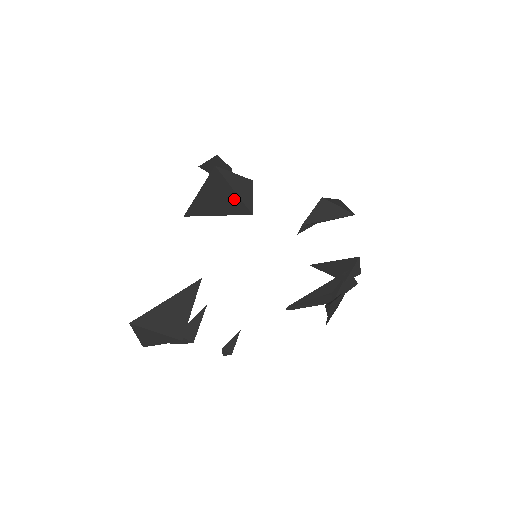
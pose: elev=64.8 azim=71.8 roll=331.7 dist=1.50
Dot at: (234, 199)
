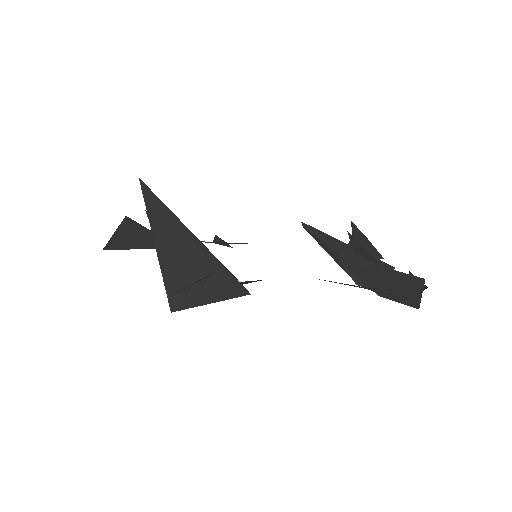
Dot at: occluded
